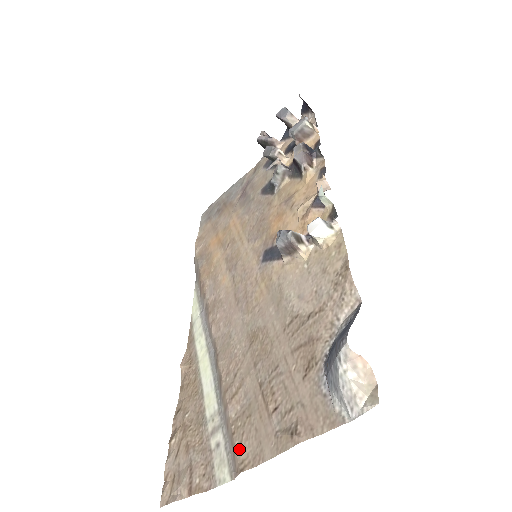
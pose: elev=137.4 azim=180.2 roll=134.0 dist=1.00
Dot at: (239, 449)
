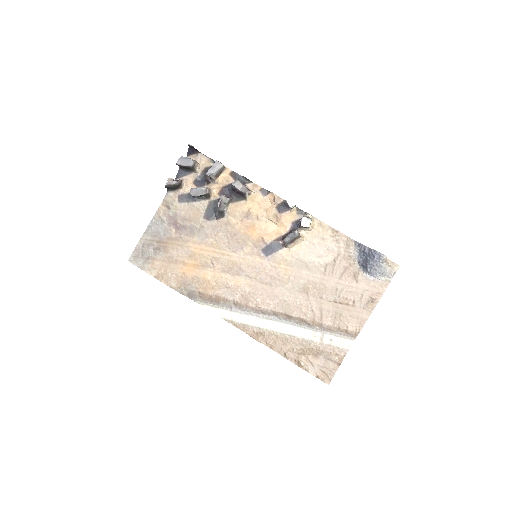
Dot at: (349, 328)
